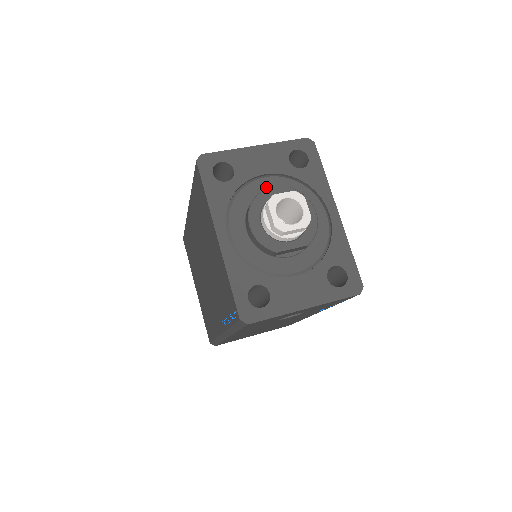
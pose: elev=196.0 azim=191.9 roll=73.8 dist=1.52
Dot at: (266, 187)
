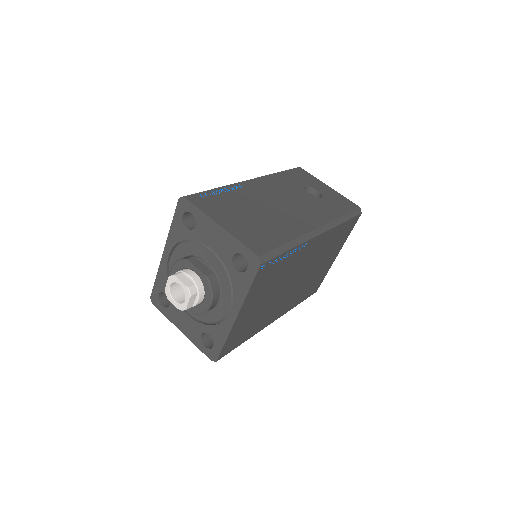
Dot at: (206, 256)
